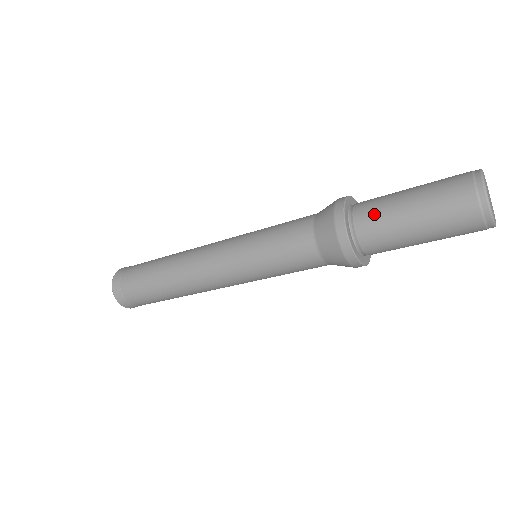
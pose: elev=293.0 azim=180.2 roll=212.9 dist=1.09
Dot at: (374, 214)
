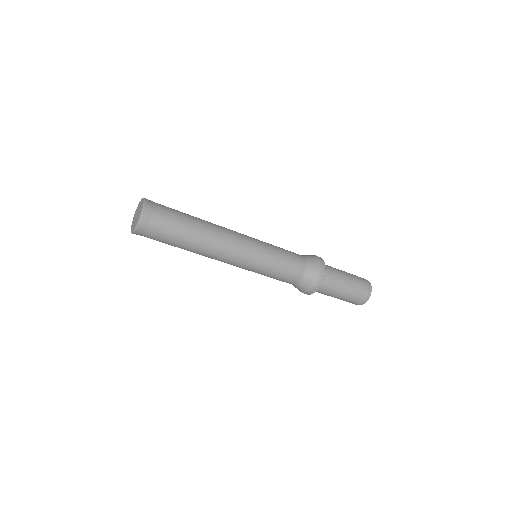
Dot at: (330, 288)
